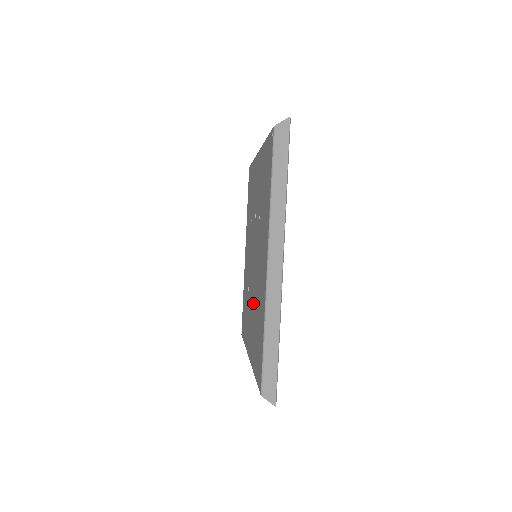
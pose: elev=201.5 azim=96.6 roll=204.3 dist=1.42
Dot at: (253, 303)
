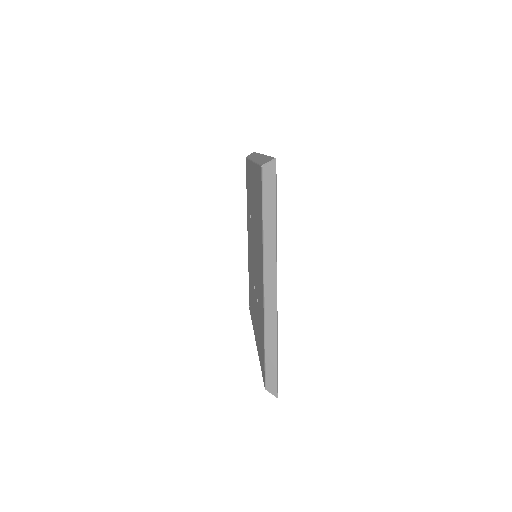
Dot at: (256, 300)
